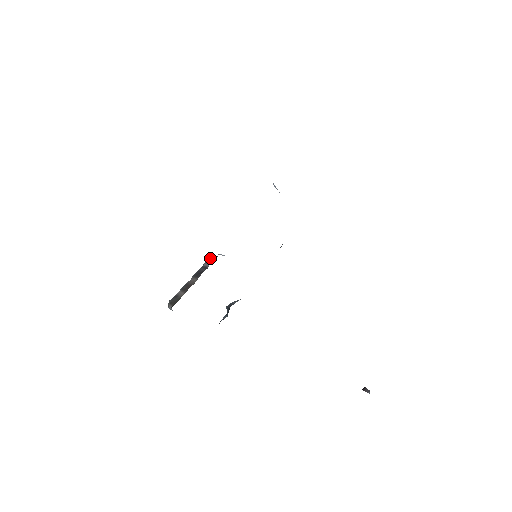
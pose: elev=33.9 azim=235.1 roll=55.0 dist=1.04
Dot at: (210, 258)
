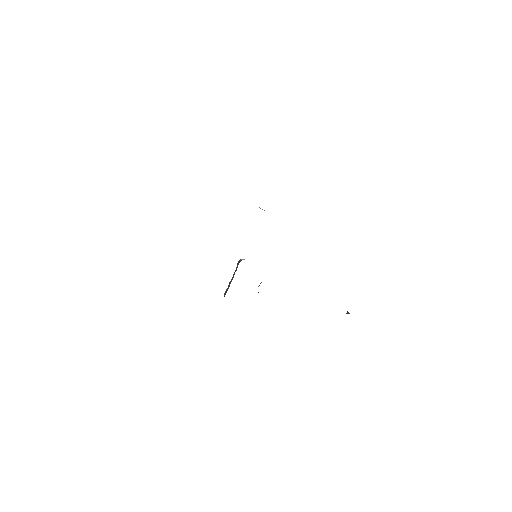
Dot at: (238, 263)
